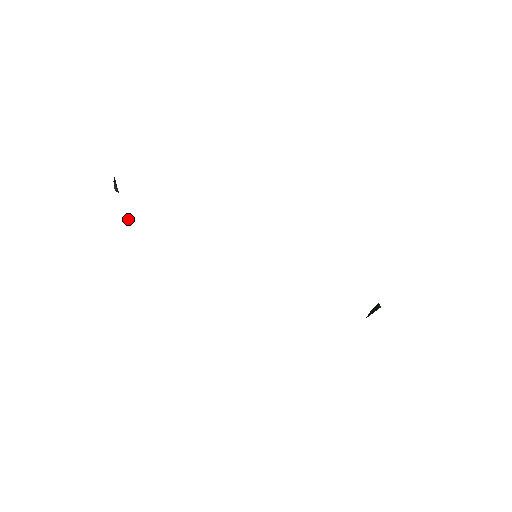
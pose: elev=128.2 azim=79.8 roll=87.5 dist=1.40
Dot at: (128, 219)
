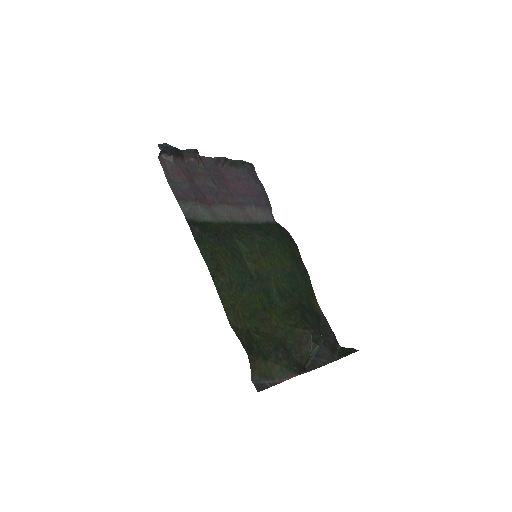
Dot at: (191, 164)
